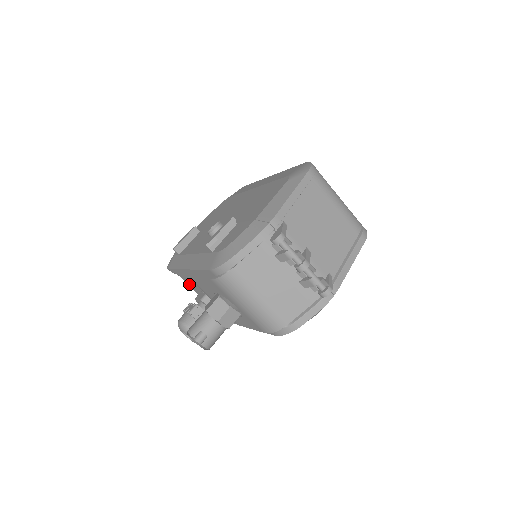
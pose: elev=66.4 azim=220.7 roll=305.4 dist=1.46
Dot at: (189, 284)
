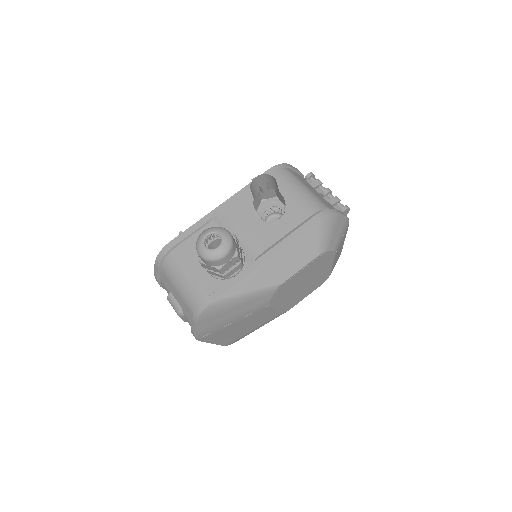
Dot at: (188, 258)
